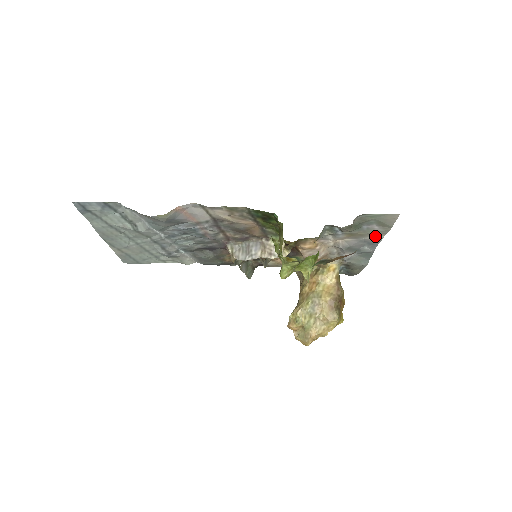
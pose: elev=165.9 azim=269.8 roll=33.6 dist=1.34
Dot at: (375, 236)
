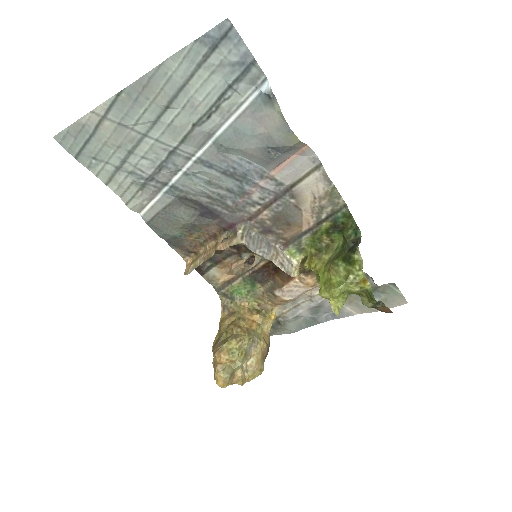
Dot at: (353, 310)
